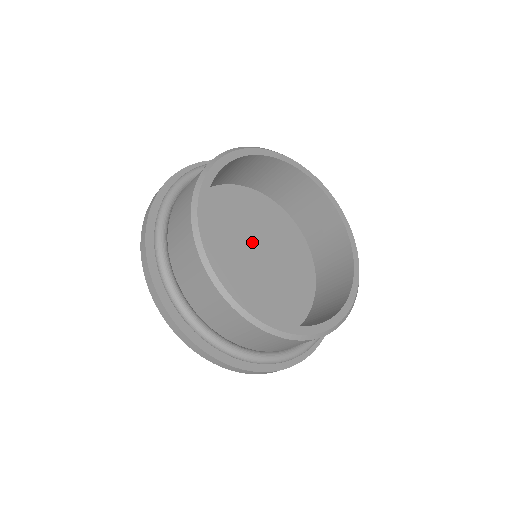
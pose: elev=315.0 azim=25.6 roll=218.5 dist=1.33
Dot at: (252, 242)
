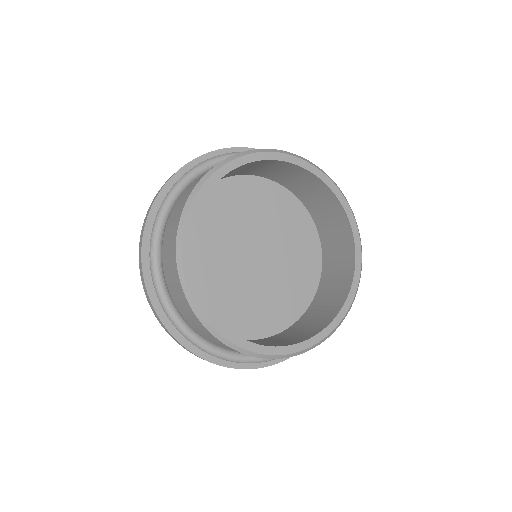
Dot at: (239, 247)
